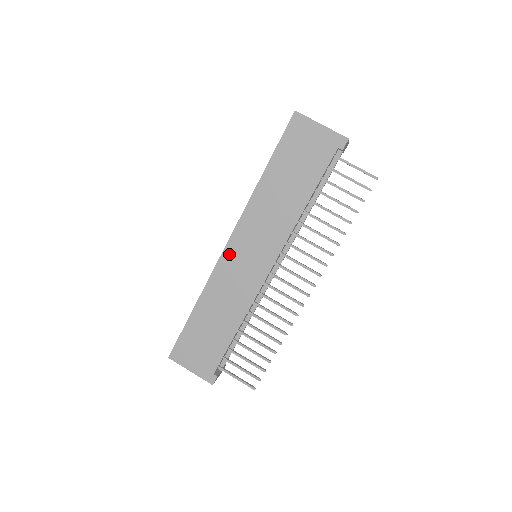
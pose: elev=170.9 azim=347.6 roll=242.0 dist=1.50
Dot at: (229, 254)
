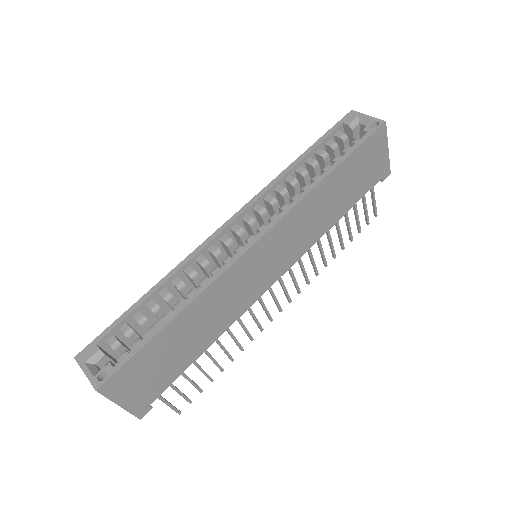
Dot at: (252, 254)
